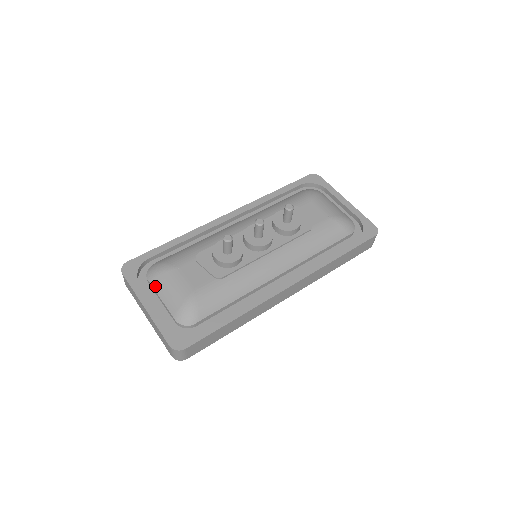
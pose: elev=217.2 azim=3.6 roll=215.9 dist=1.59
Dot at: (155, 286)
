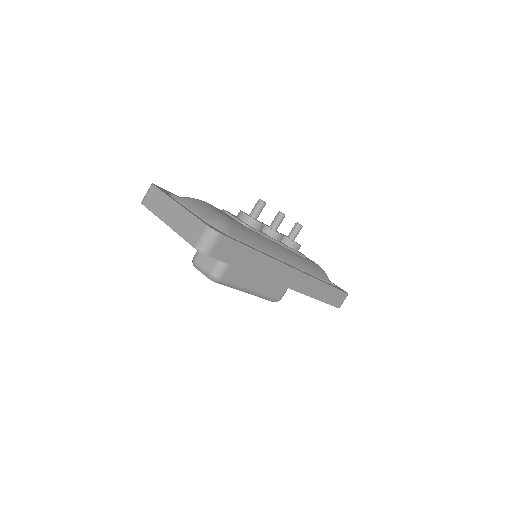
Dot at: (186, 203)
